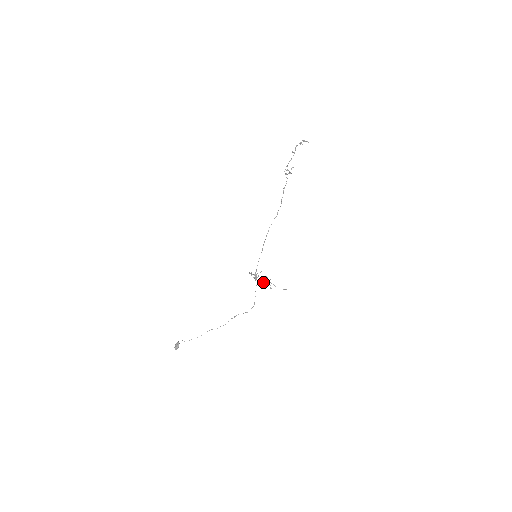
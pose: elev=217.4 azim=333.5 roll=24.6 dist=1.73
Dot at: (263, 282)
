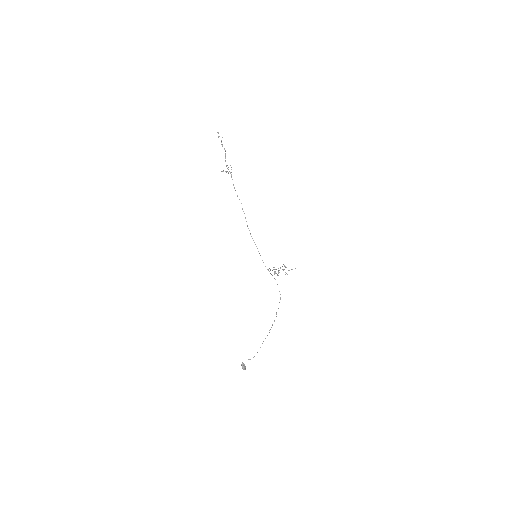
Dot at: (278, 273)
